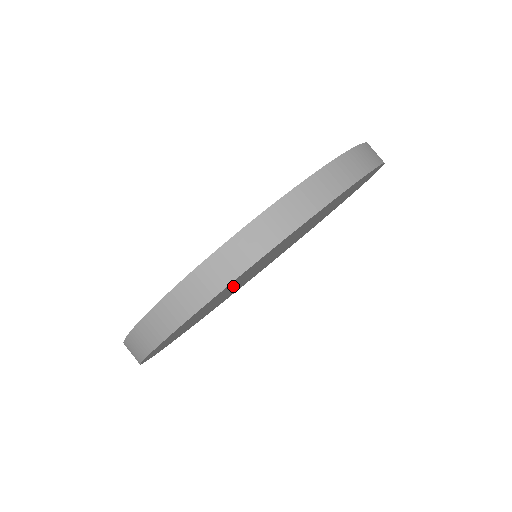
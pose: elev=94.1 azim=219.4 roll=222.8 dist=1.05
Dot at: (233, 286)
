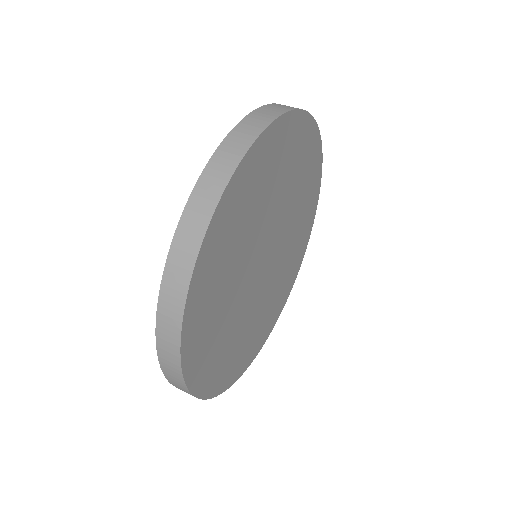
Dot at: (264, 200)
